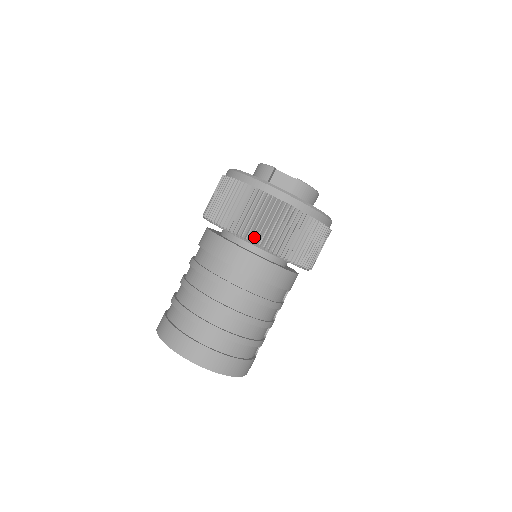
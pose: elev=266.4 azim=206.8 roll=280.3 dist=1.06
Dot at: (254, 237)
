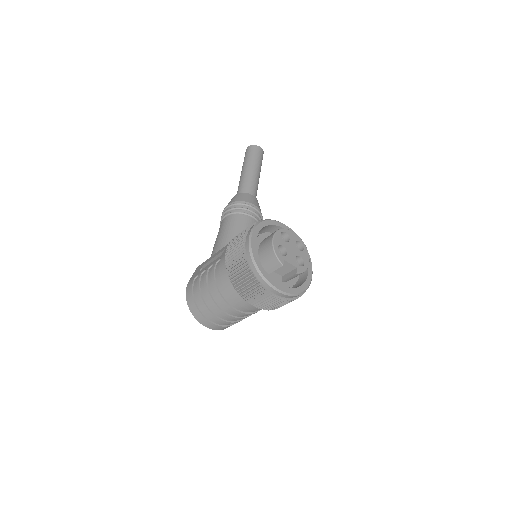
Dot at: (259, 306)
